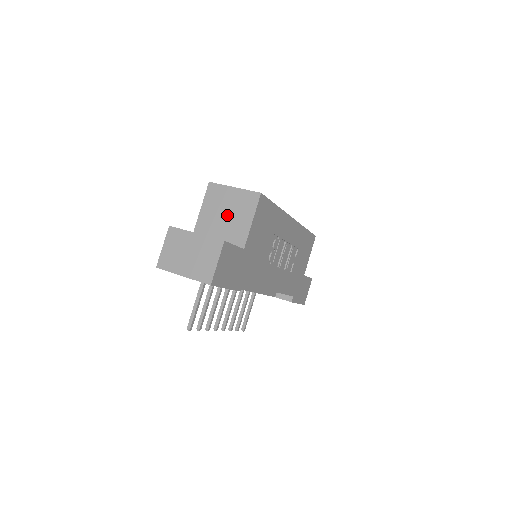
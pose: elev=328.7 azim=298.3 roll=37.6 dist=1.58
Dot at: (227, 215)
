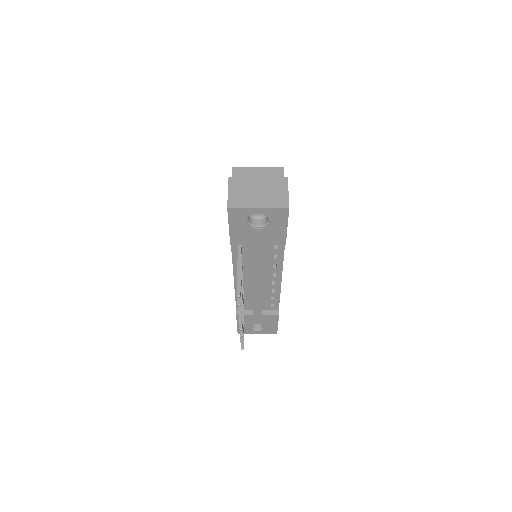
Dot at: occluded
